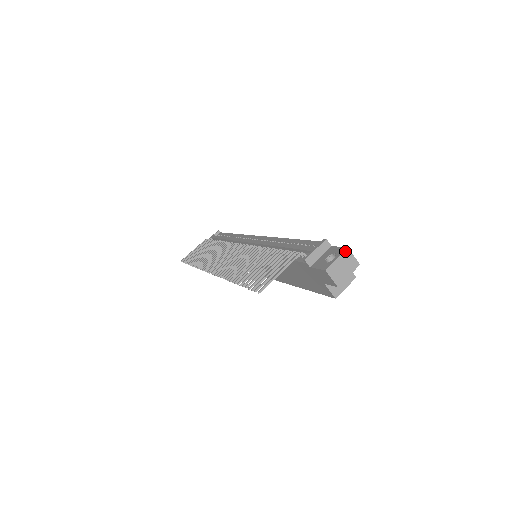
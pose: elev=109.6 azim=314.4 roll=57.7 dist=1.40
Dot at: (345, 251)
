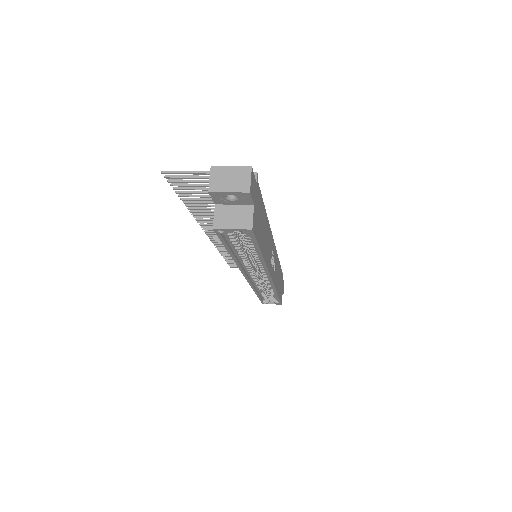
Dot at: (246, 166)
